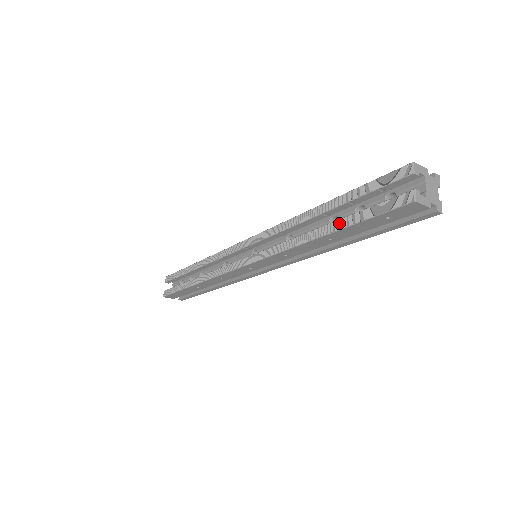
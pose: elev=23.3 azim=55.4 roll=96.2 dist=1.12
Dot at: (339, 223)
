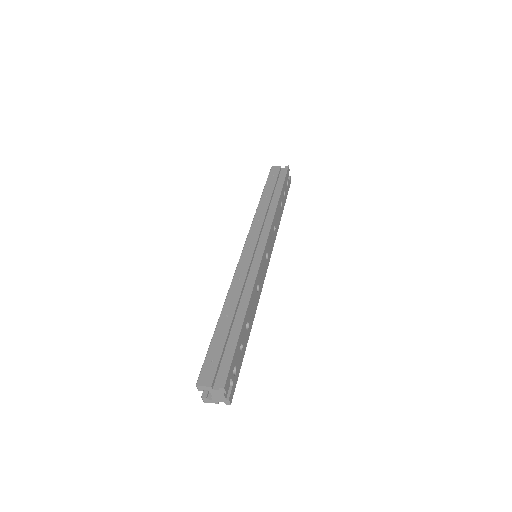
Dot at: occluded
